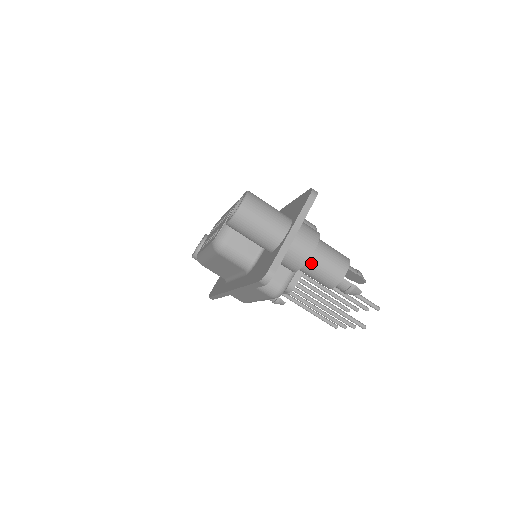
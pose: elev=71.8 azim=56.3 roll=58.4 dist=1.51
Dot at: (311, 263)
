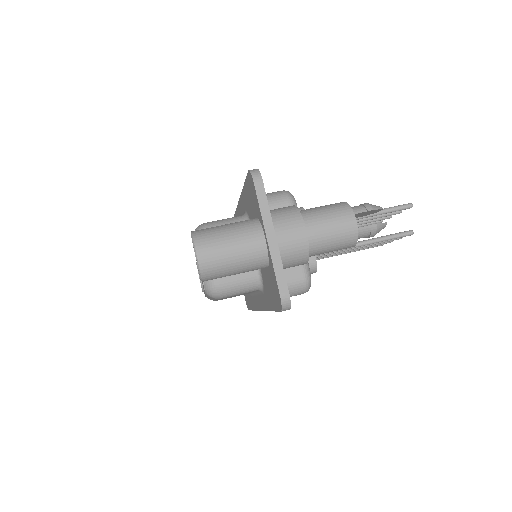
Dot at: (314, 245)
